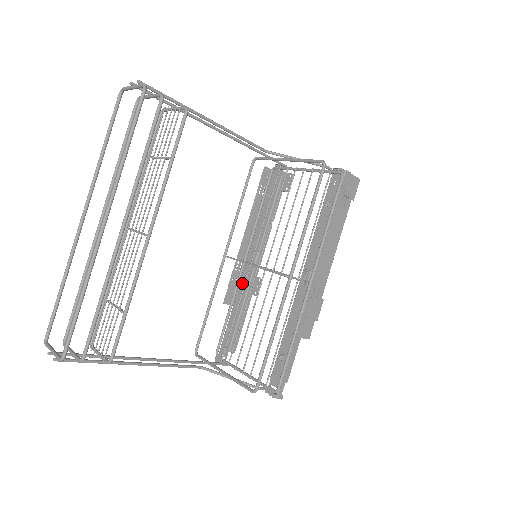
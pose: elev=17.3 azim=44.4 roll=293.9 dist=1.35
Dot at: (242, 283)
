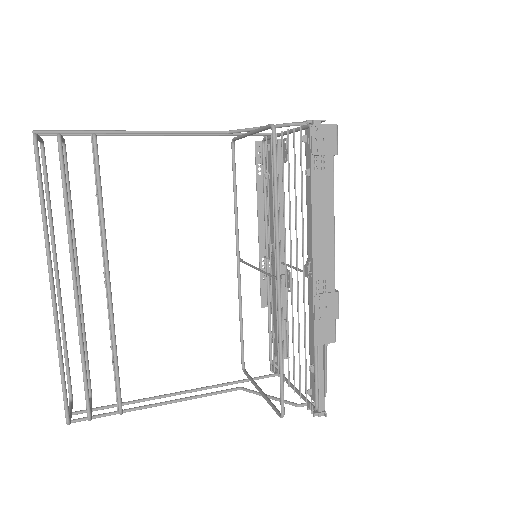
Dot at: occluded
